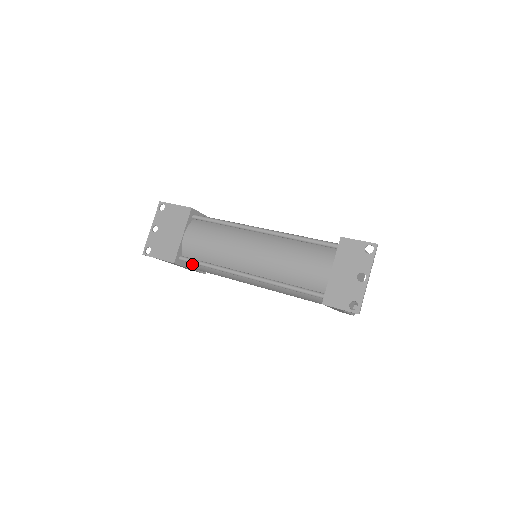
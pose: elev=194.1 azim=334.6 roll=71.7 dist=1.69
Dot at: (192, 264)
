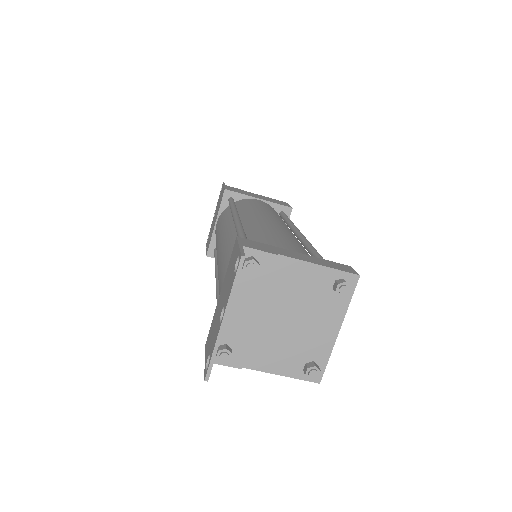
Dot at: occluded
